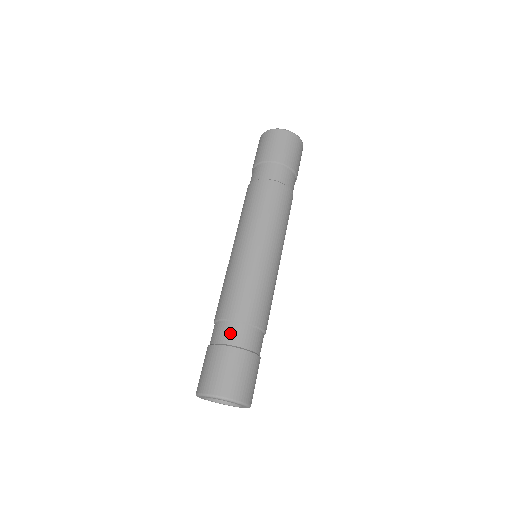
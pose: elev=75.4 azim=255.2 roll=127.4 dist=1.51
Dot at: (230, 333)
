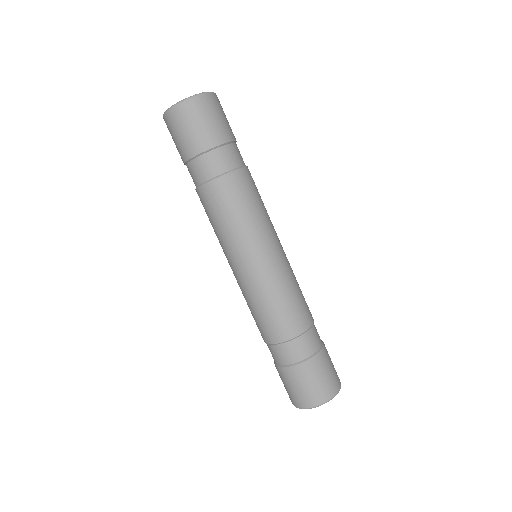
Dot at: (282, 355)
